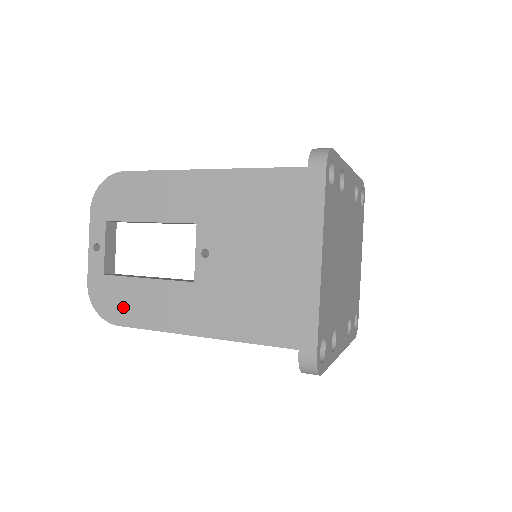
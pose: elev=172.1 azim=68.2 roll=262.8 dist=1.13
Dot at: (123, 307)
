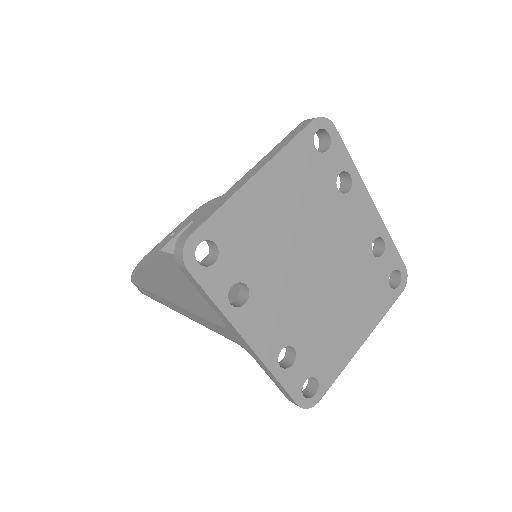
Dot at: (148, 272)
